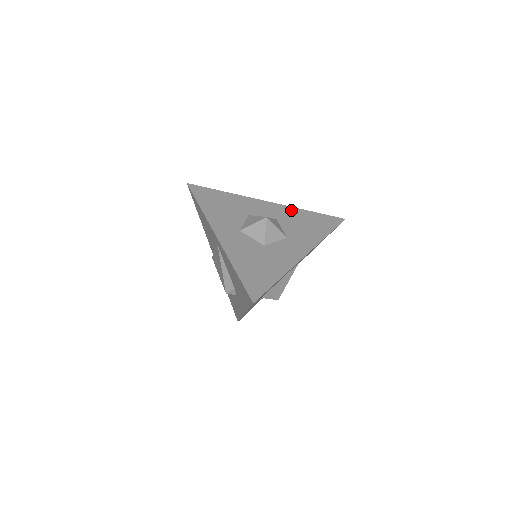
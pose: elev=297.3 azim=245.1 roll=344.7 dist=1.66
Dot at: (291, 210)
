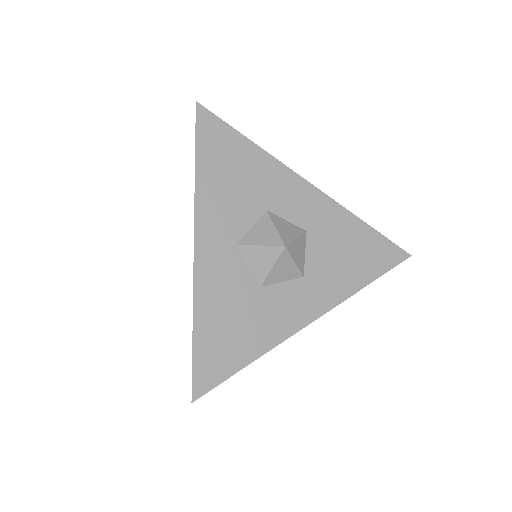
Dot at: (339, 215)
